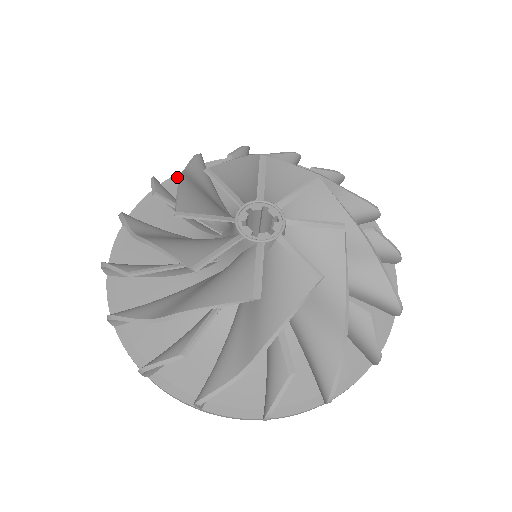
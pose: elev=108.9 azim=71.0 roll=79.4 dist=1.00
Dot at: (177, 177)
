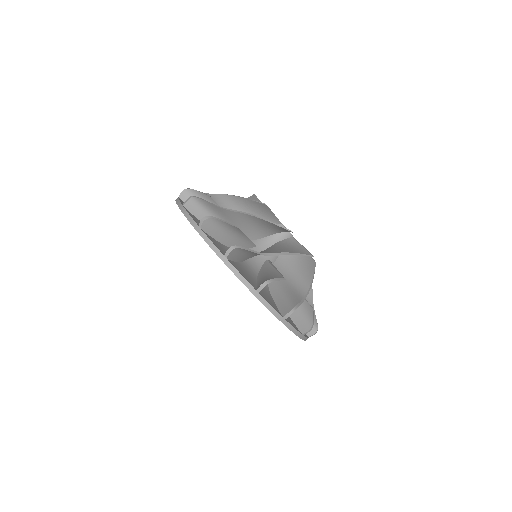
Dot at: occluded
